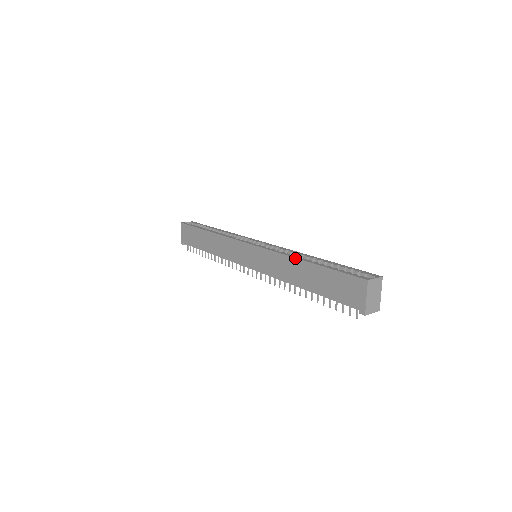
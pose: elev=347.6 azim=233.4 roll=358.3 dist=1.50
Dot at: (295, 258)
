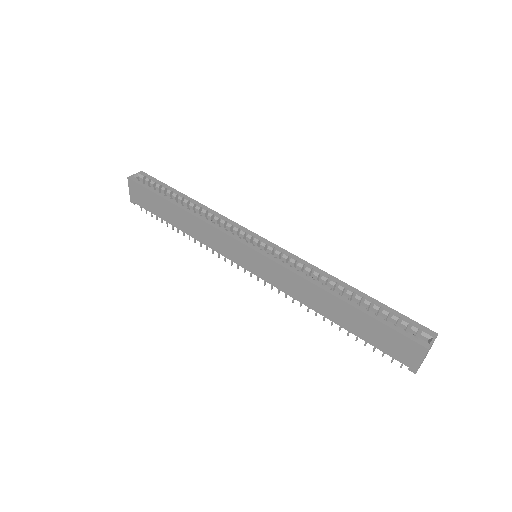
Dot at: (324, 290)
